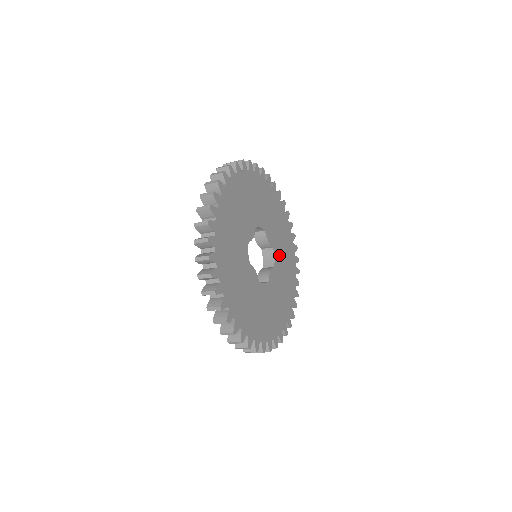
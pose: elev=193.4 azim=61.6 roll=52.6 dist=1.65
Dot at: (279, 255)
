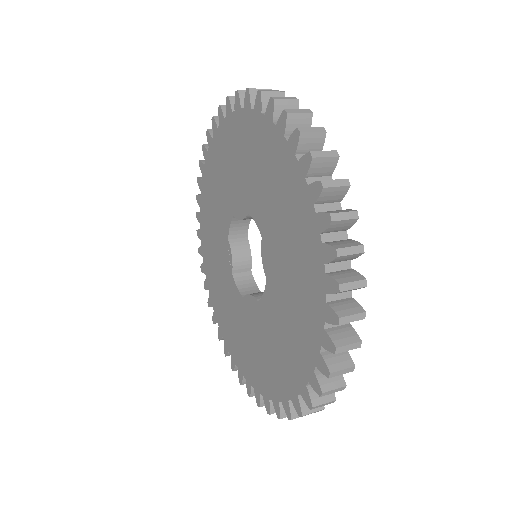
Dot at: occluded
